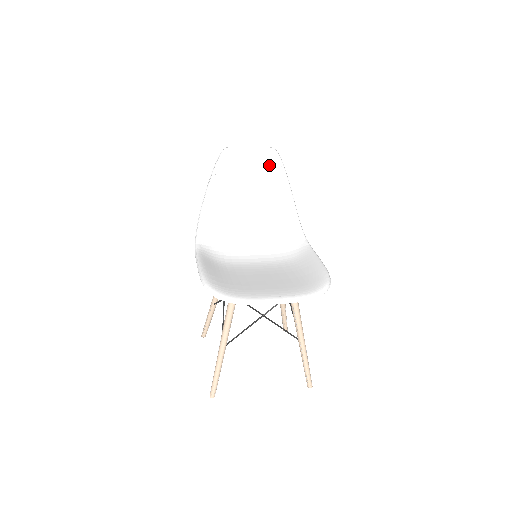
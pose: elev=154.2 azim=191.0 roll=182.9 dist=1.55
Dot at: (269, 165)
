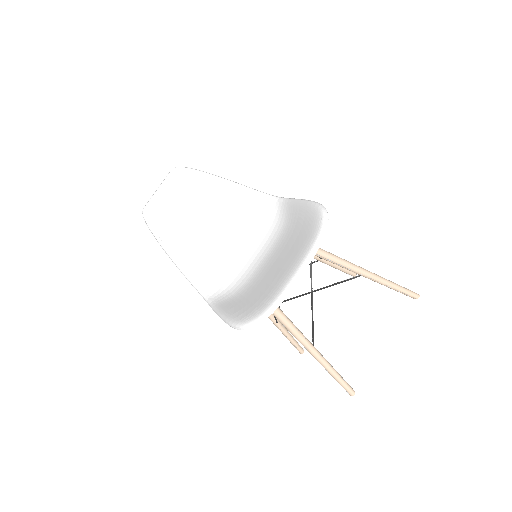
Dot at: (186, 183)
